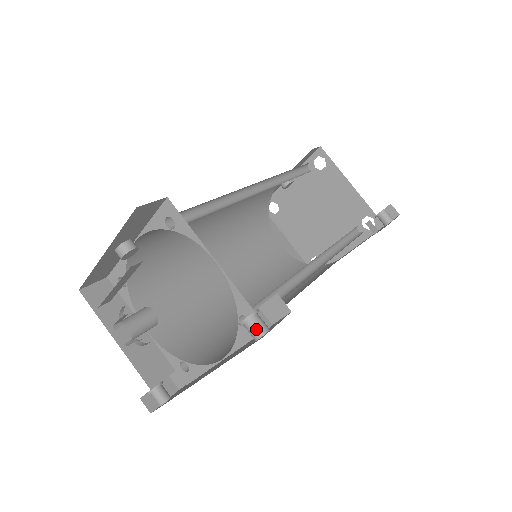
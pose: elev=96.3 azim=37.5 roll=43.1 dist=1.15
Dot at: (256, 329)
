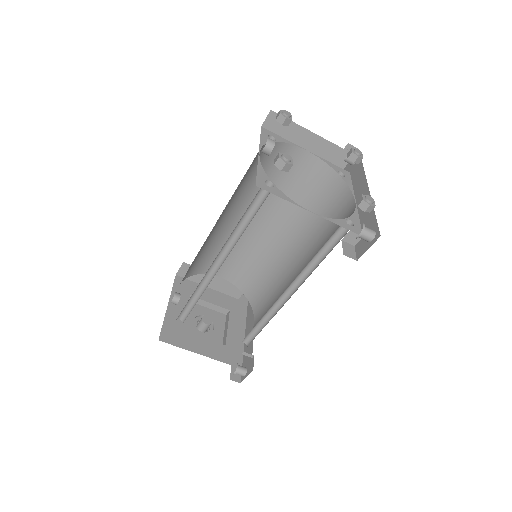
Dot at: (239, 375)
